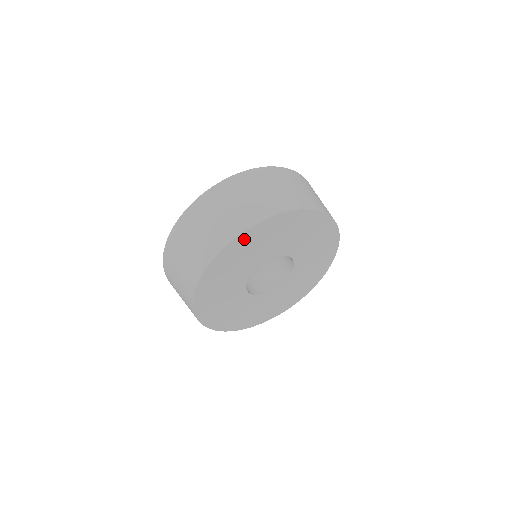
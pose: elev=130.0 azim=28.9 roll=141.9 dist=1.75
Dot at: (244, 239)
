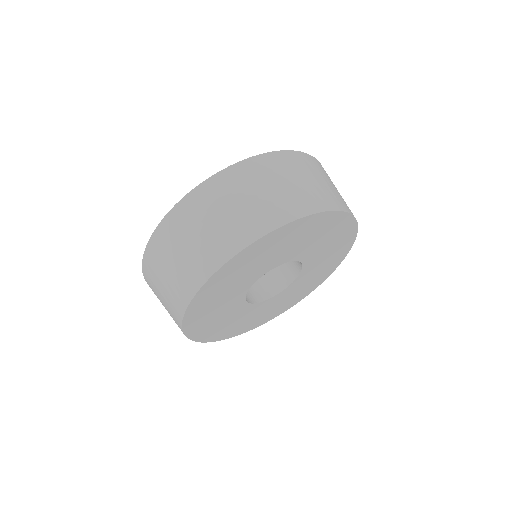
Dot at: (257, 247)
